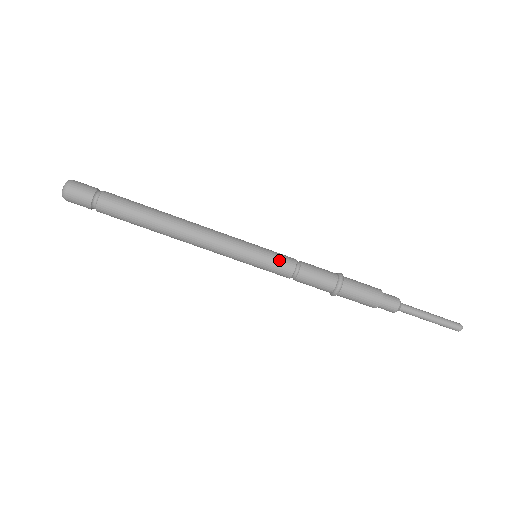
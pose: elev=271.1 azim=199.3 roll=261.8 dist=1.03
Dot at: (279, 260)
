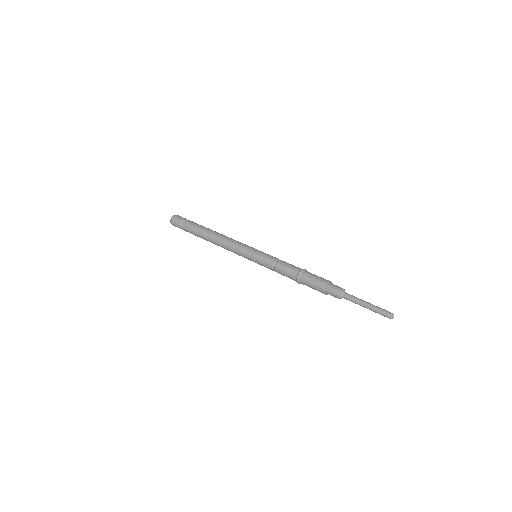
Dot at: (263, 262)
